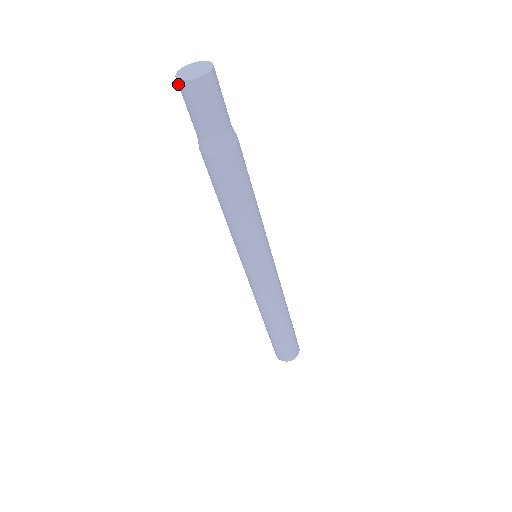
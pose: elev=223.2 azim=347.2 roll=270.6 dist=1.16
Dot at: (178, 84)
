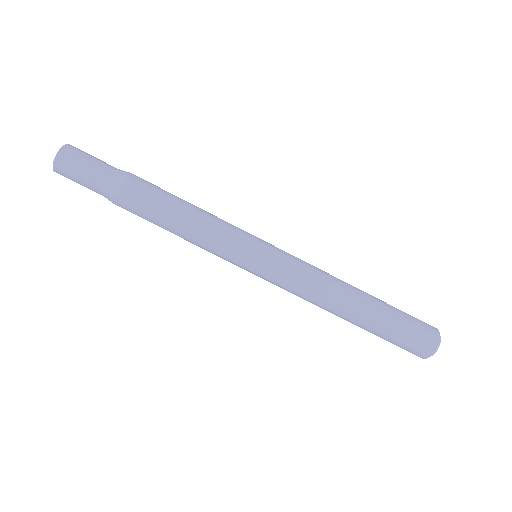
Dot at: occluded
